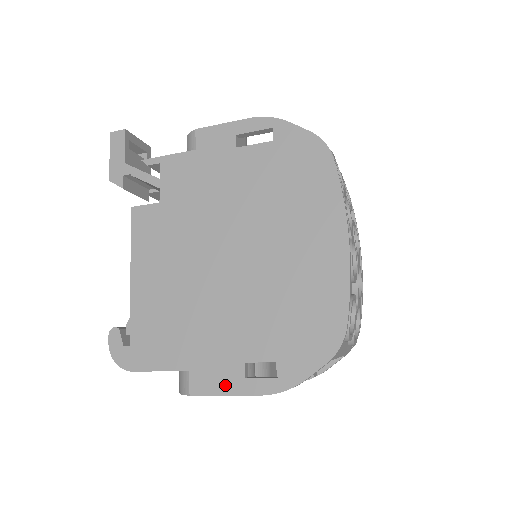
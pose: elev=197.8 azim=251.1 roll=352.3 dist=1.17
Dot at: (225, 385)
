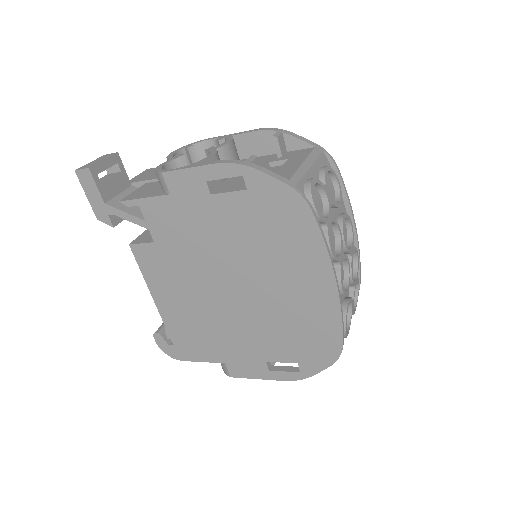
Dot at: (255, 373)
